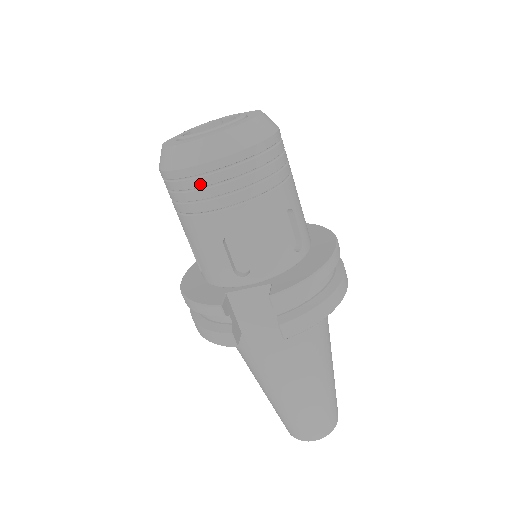
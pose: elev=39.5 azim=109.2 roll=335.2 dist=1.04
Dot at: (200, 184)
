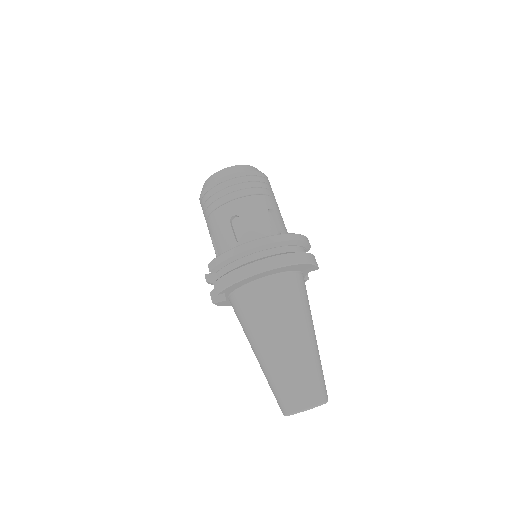
Dot at: (202, 208)
